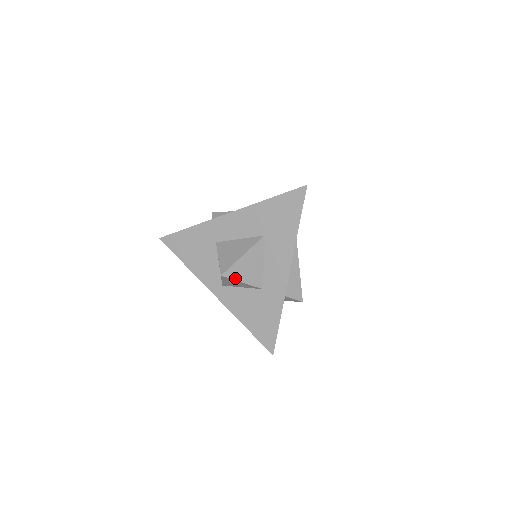
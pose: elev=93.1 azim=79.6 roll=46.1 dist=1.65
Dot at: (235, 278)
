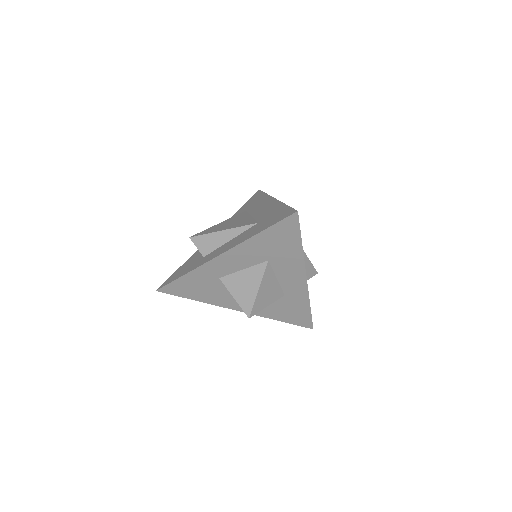
Dot at: (260, 309)
